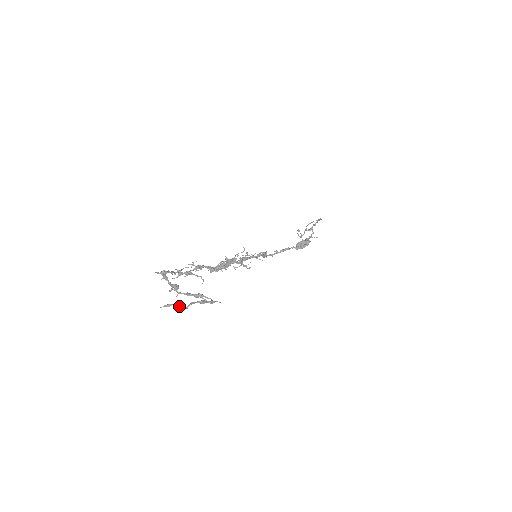
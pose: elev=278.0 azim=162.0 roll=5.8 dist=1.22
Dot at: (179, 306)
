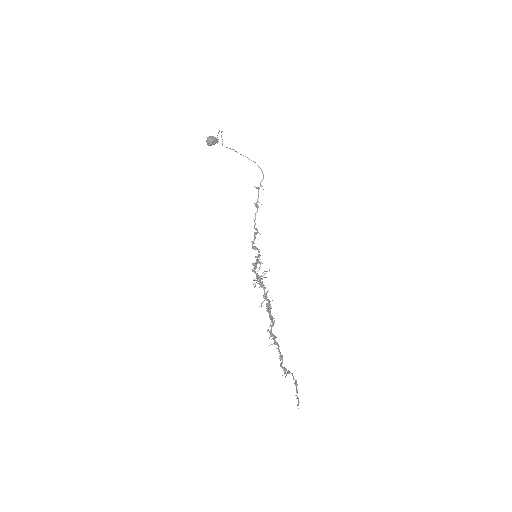
Dot at: (298, 399)
